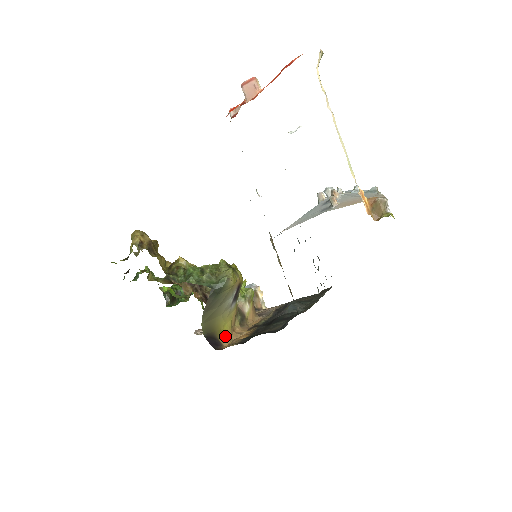
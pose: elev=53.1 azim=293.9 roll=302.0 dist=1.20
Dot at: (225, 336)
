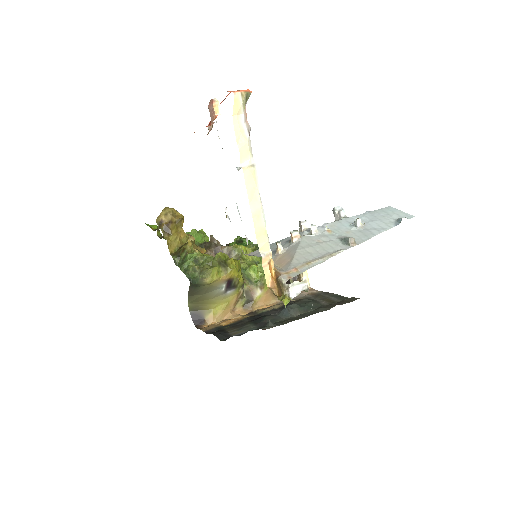
Dot at: (213, 316)
